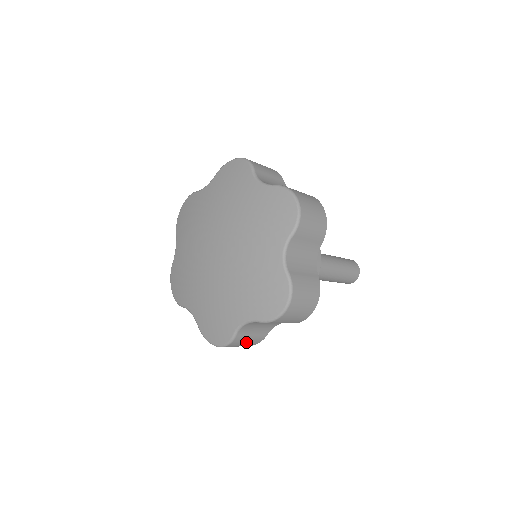
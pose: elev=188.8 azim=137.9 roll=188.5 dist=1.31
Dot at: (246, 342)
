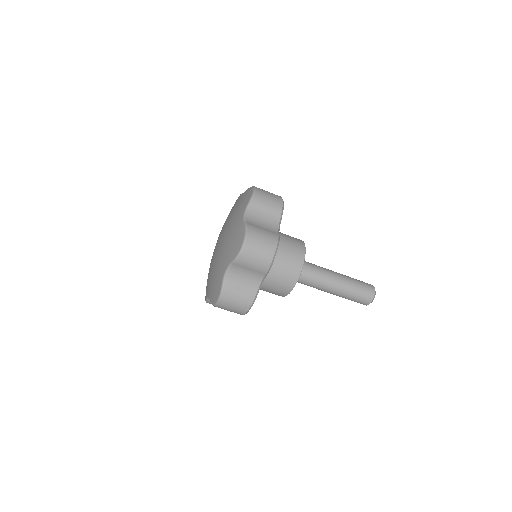
Dot at: (263, 234)
